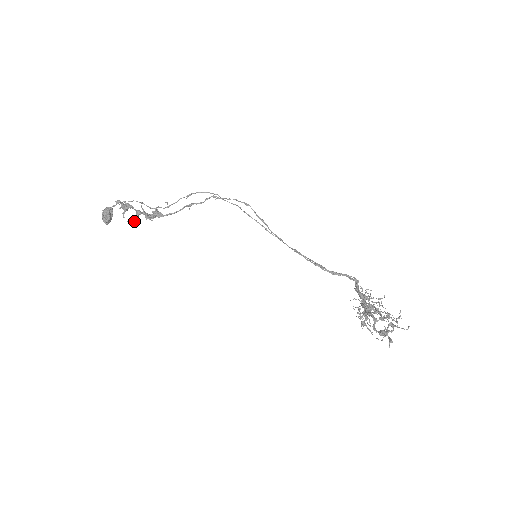
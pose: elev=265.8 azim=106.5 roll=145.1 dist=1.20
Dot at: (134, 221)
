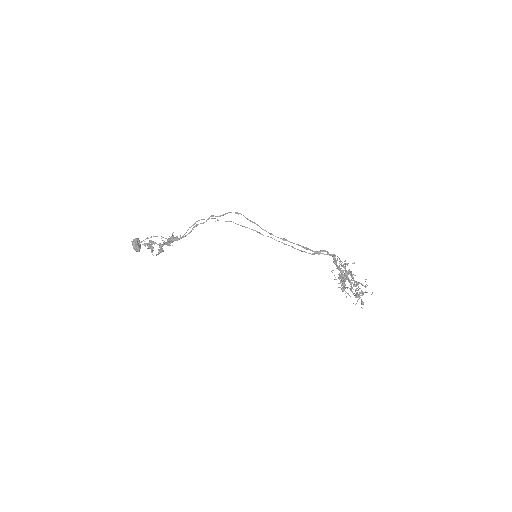
Dot at: (160, 252)
